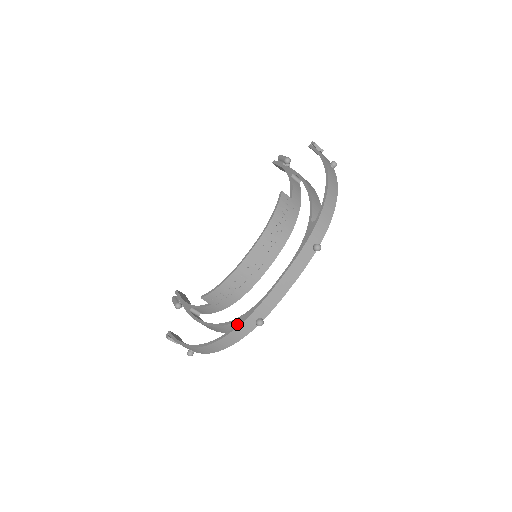
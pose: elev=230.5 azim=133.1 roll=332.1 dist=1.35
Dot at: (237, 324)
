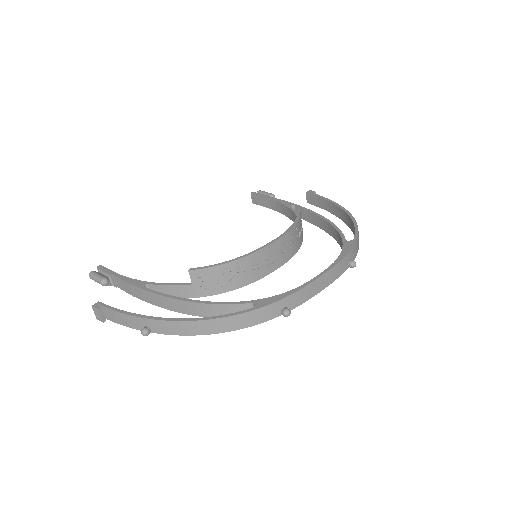
Dot at: (261, 304)
